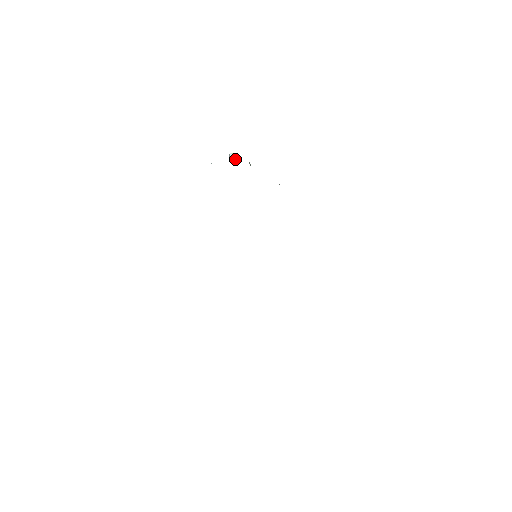
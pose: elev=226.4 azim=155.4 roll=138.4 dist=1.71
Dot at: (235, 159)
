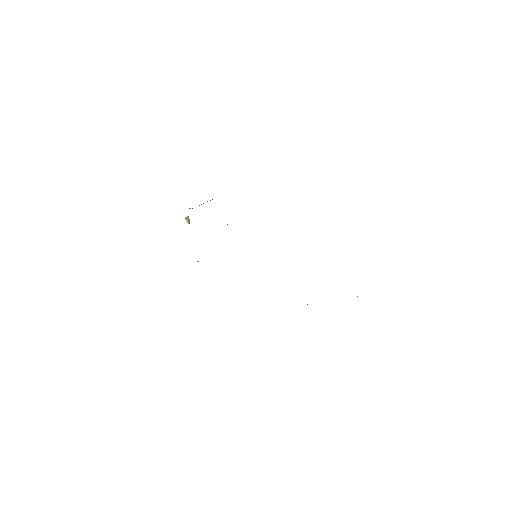
Dot at: (188, 219)
